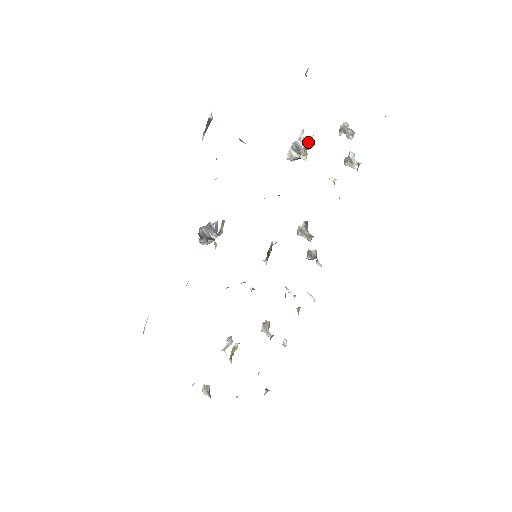
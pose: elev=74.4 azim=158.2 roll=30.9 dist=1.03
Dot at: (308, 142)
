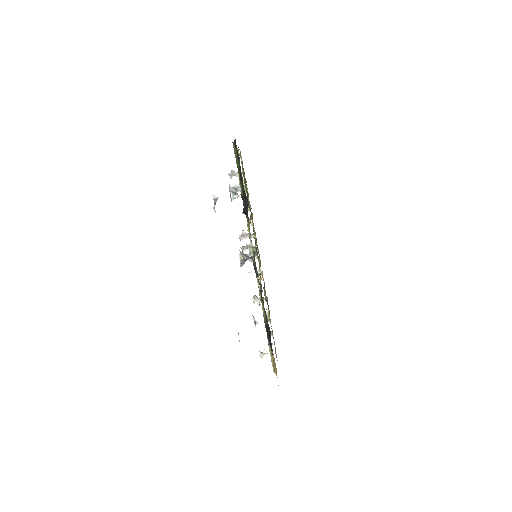
Dot at: occluded
